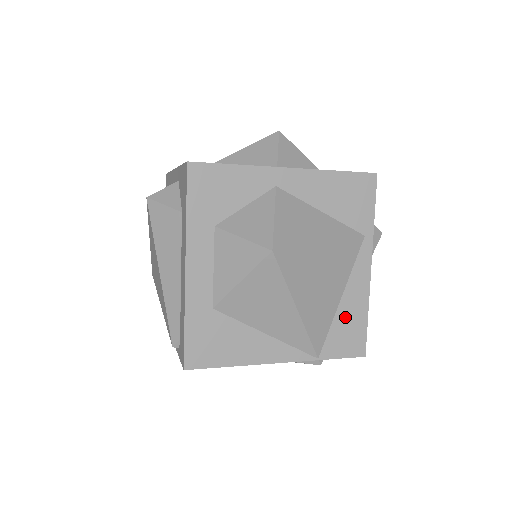
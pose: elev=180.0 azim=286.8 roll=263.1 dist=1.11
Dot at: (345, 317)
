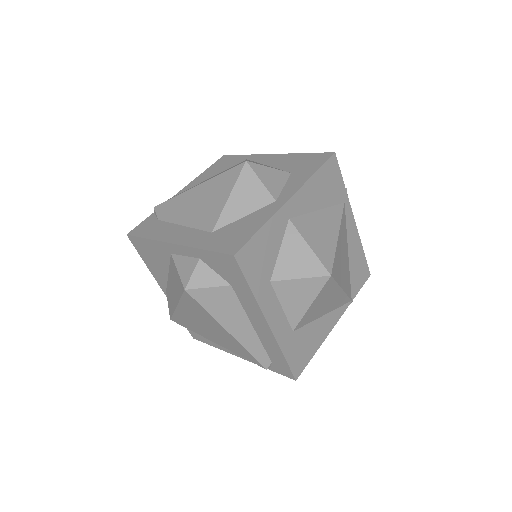
Dot at: (354, 263)
